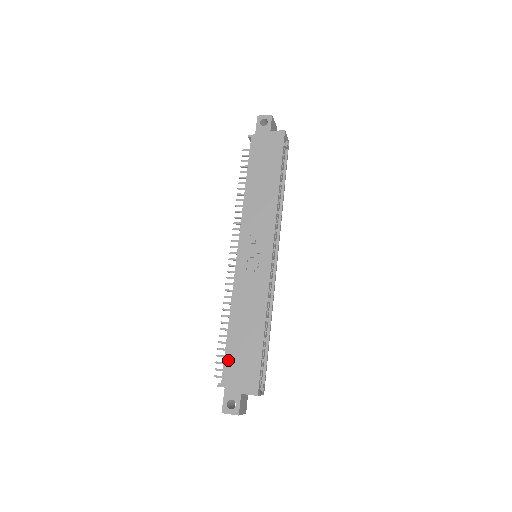
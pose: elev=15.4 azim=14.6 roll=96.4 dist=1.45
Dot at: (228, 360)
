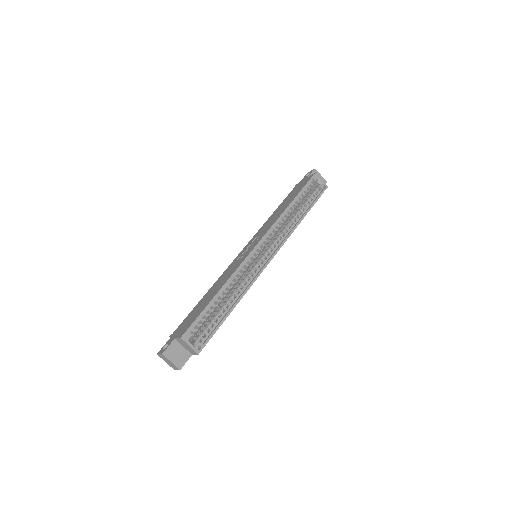
Dot at: (187, 318)
